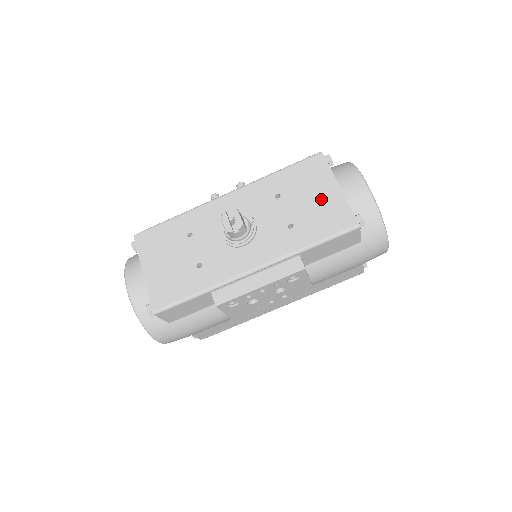
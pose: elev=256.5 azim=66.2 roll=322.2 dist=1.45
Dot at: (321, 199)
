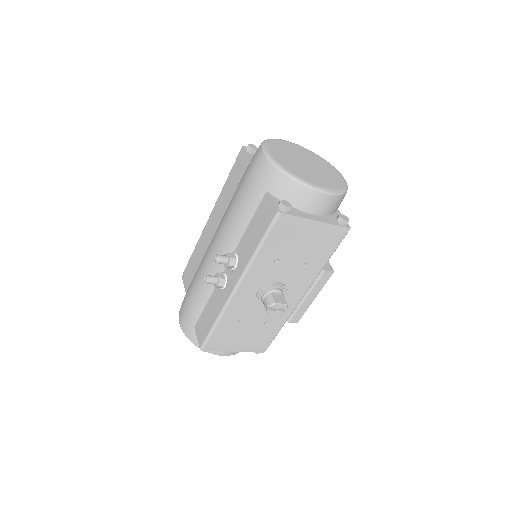
Dot at: (311, 238)
